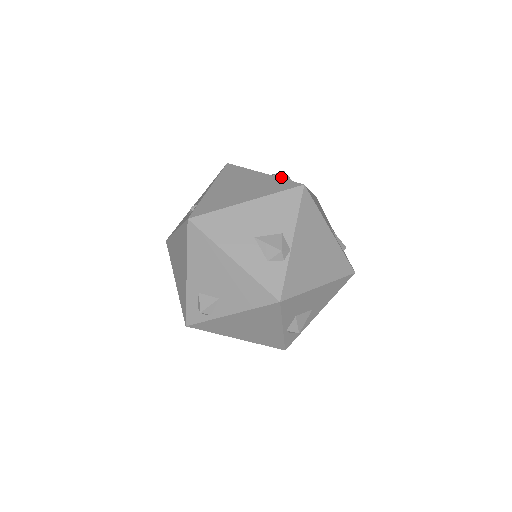
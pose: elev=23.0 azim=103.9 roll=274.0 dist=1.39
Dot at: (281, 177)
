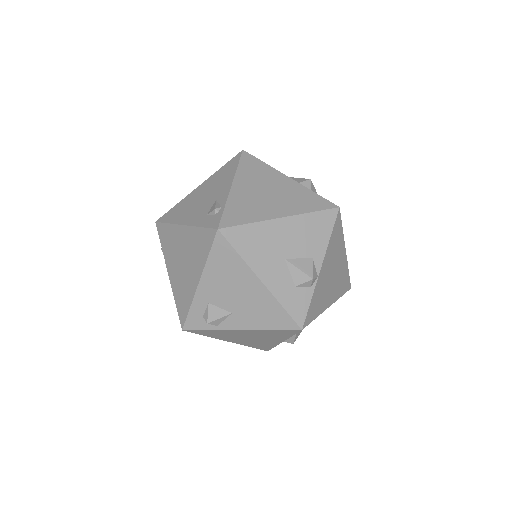
Dot at: (308, 186)
